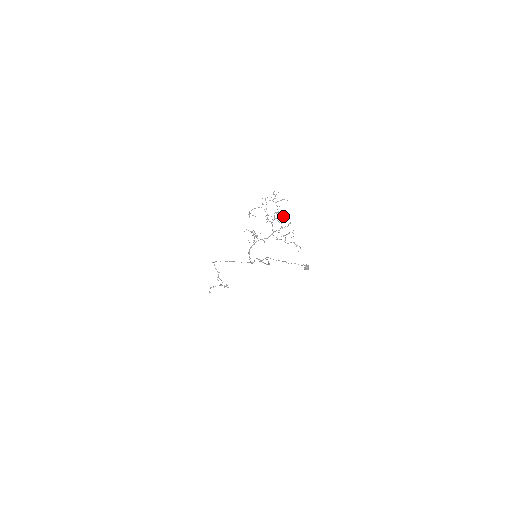
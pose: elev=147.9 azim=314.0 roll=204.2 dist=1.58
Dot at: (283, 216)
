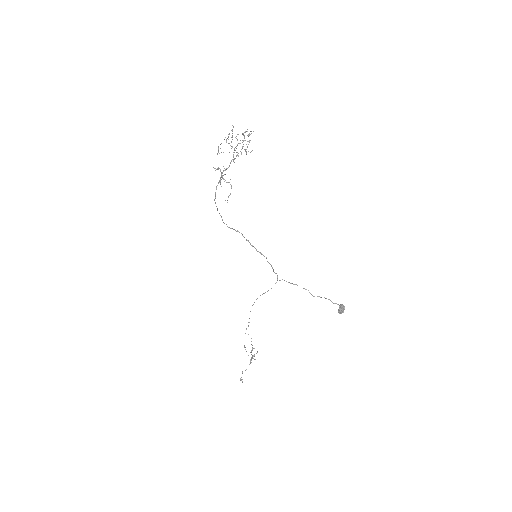
Dot at: occluded
